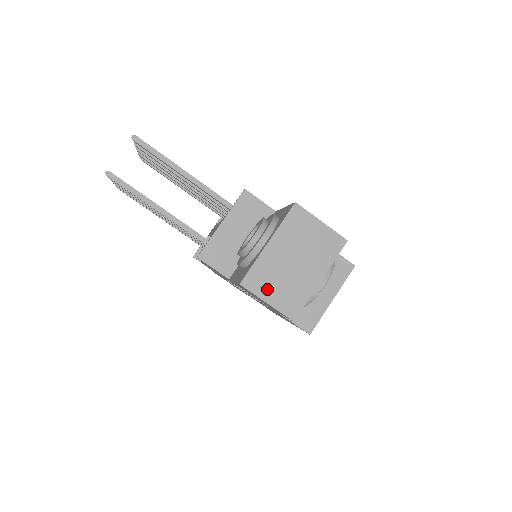
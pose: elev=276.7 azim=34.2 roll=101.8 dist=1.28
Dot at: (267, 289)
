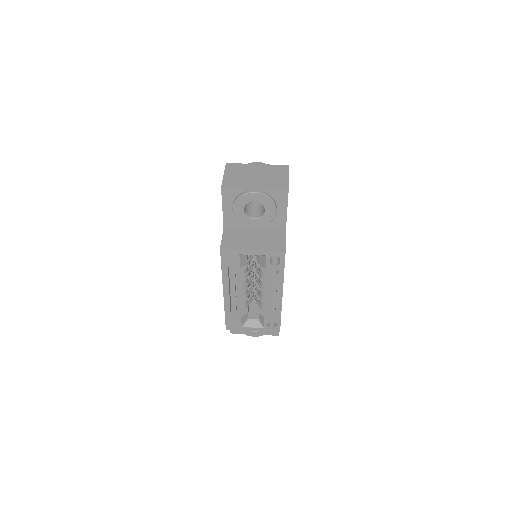
Dot at: (232, 172)
